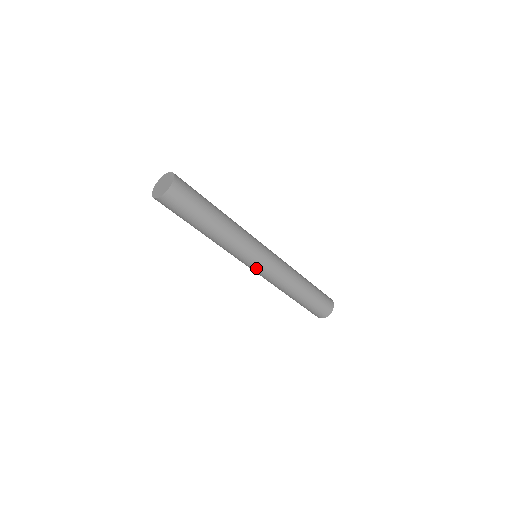
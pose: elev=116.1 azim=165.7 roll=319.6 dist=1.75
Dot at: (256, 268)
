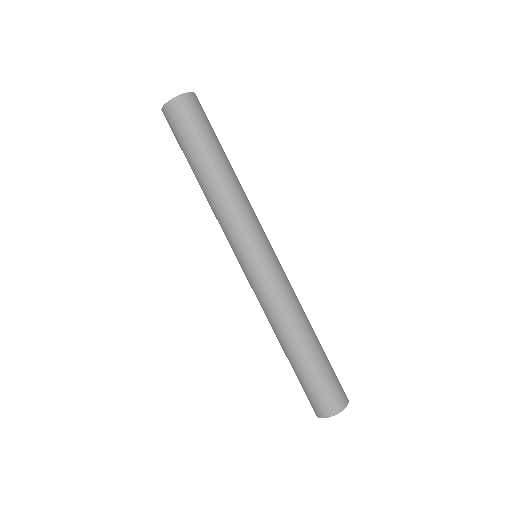
Dot at: (256, 261)
